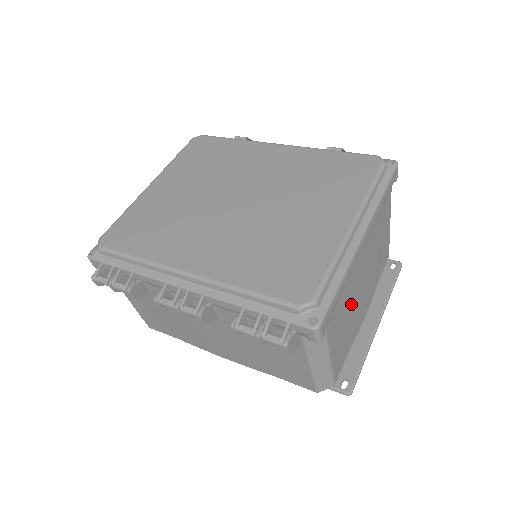
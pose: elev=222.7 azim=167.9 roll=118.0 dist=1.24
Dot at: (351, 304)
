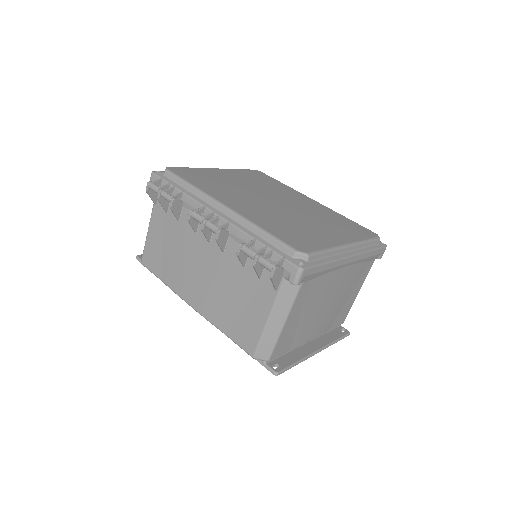
Dot at: (316, 303)
